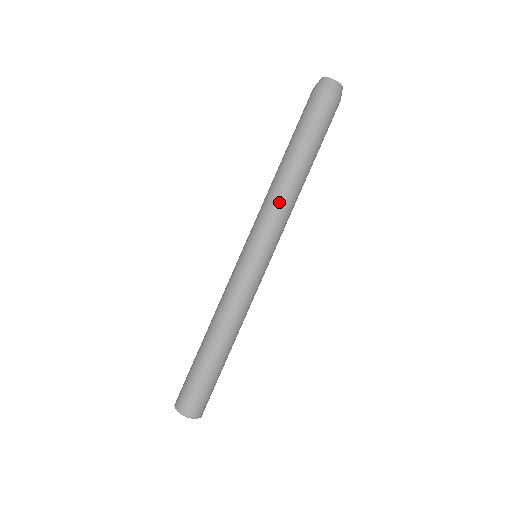
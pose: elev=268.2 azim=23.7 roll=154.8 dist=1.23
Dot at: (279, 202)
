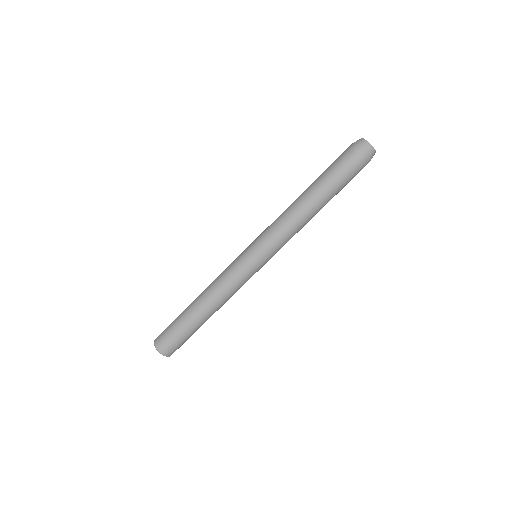
Dot at: (296, 231)
